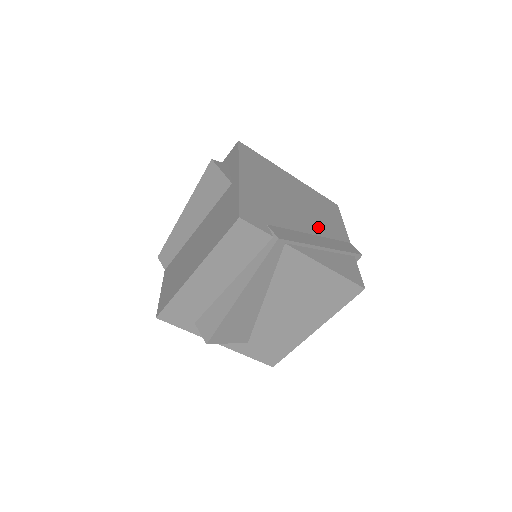
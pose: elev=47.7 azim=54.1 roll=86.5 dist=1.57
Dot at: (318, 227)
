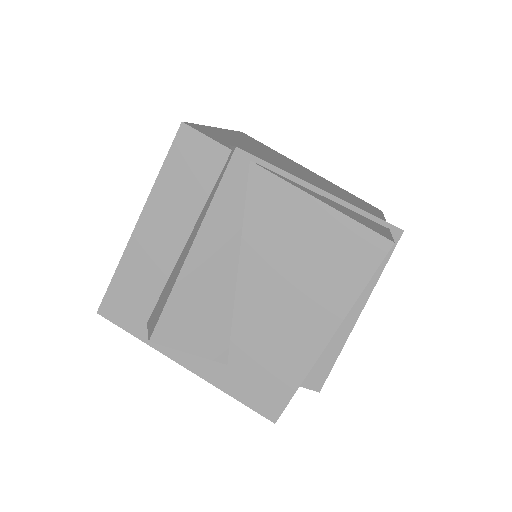
Dot at: (330, 192)
